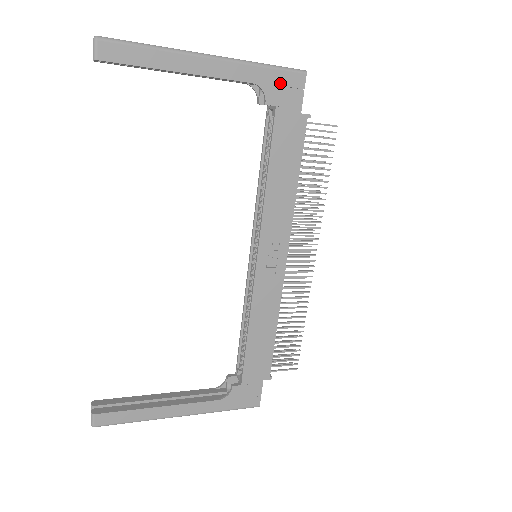
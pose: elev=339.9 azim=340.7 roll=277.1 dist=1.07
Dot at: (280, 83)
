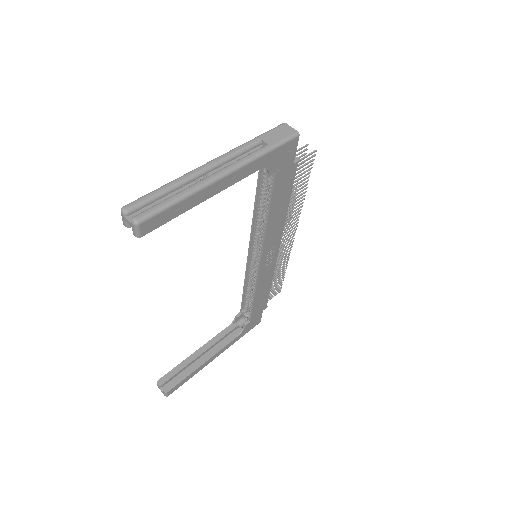
Dot at: (280, 155)
